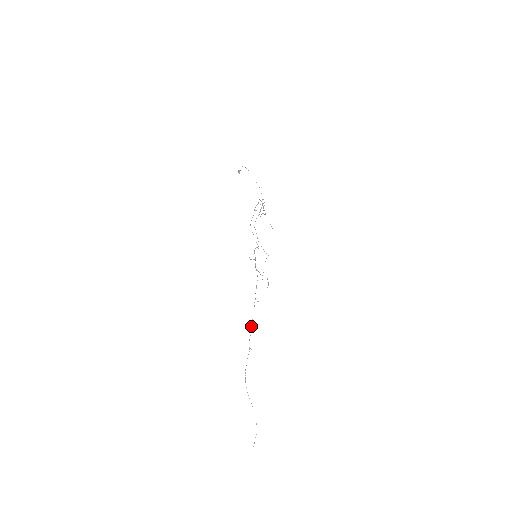
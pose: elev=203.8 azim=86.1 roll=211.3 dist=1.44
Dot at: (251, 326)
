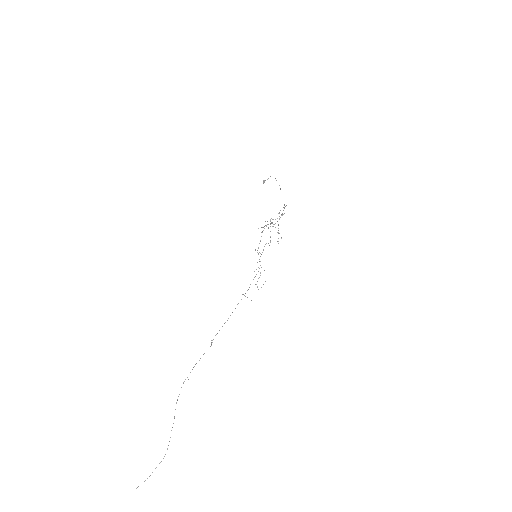
Dot at: occluded
